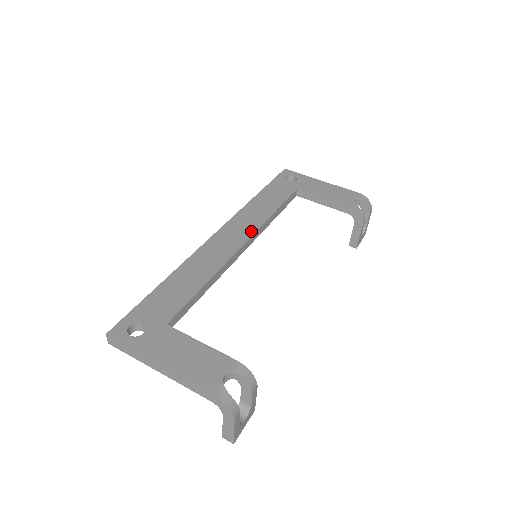
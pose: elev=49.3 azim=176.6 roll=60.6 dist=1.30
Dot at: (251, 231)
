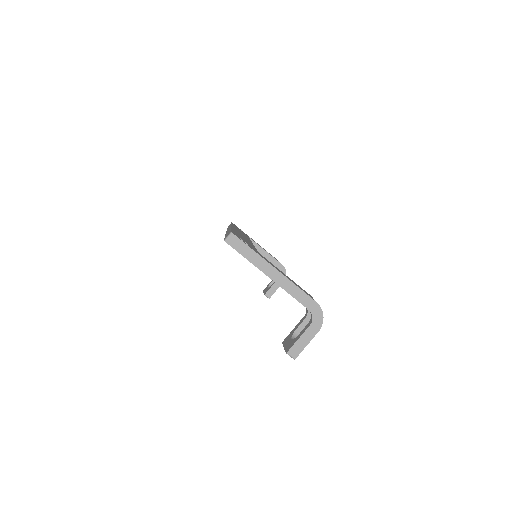
Dot at: occluded
